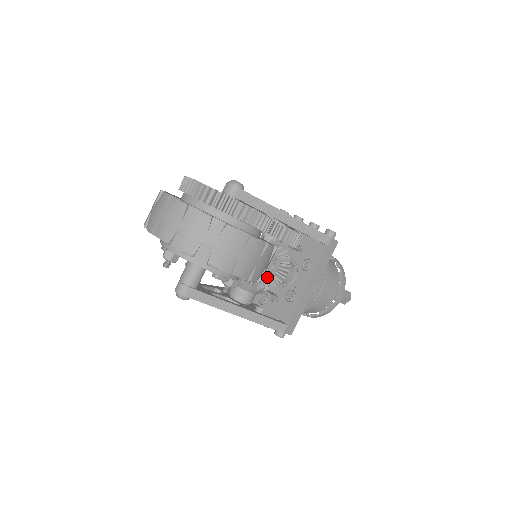
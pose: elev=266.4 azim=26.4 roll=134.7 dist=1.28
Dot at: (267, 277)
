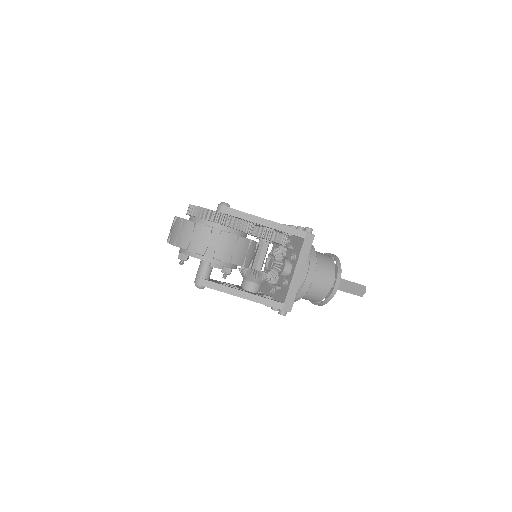
Dot at: (269, 272)
